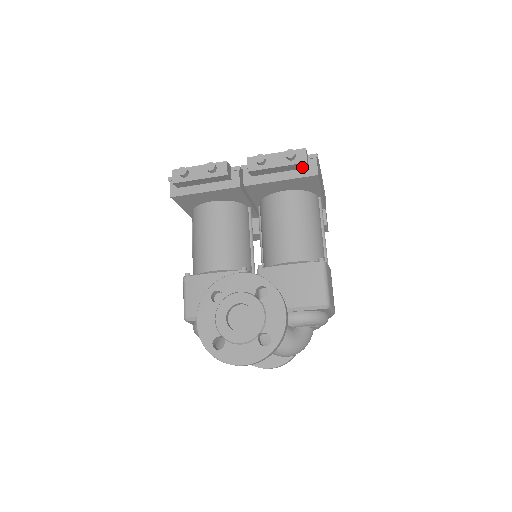
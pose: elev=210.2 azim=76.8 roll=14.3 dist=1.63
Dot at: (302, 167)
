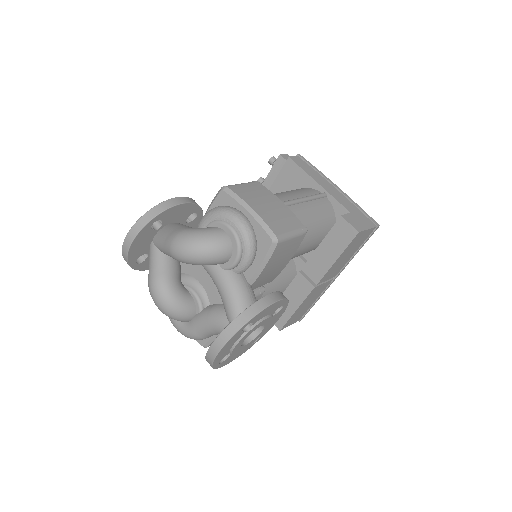
Dot at: occluded
